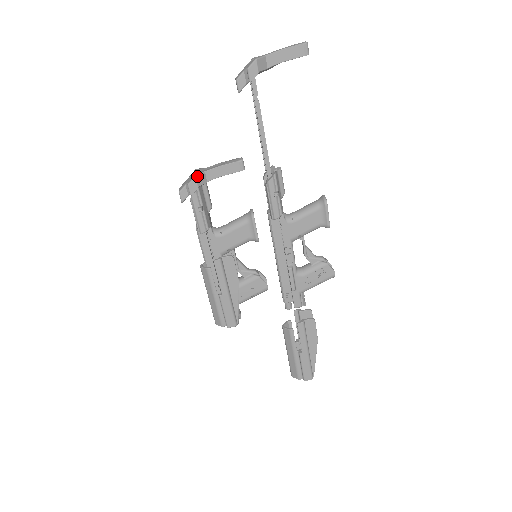
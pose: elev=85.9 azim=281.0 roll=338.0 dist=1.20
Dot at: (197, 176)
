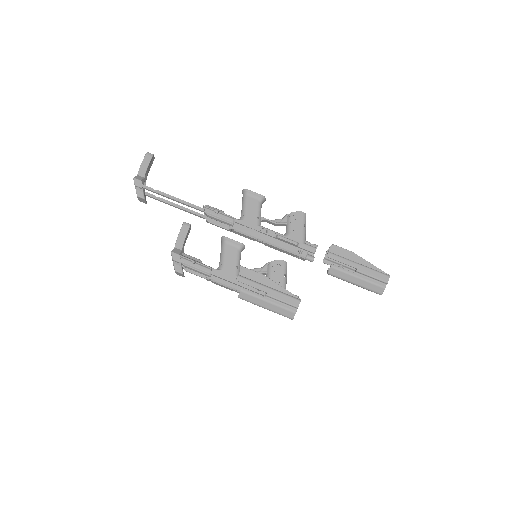
Dot at: (172, 251)
